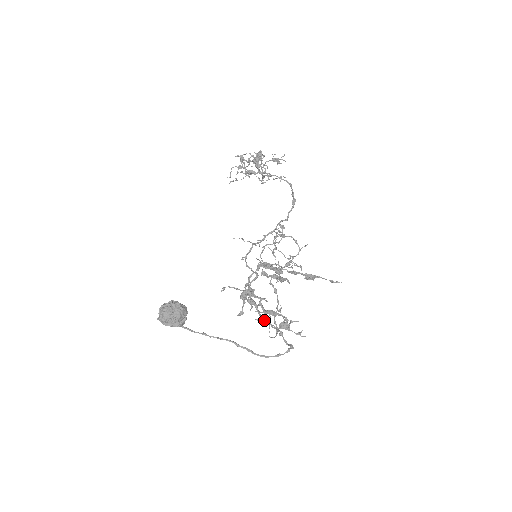
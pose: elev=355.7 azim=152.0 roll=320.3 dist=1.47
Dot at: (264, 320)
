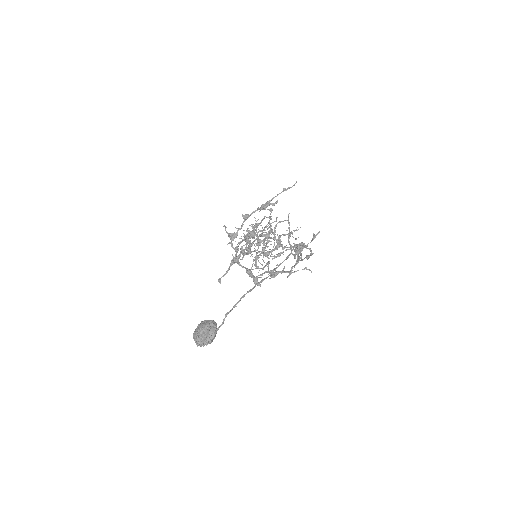
Dot at: (296, 271)
